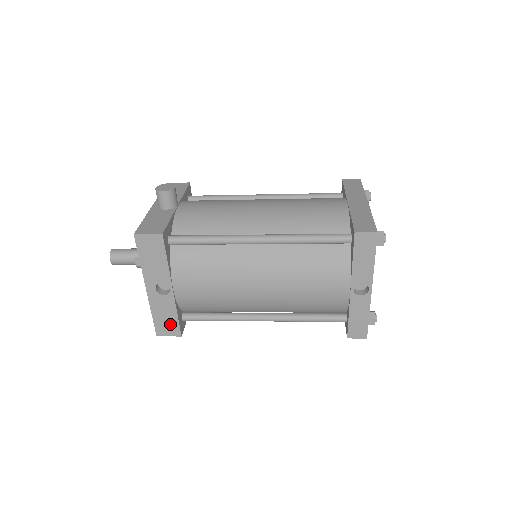
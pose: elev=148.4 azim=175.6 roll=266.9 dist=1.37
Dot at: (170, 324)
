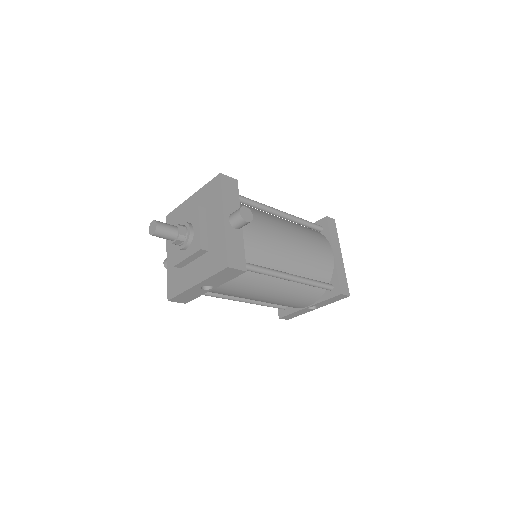
Dot at: (186, 299)
